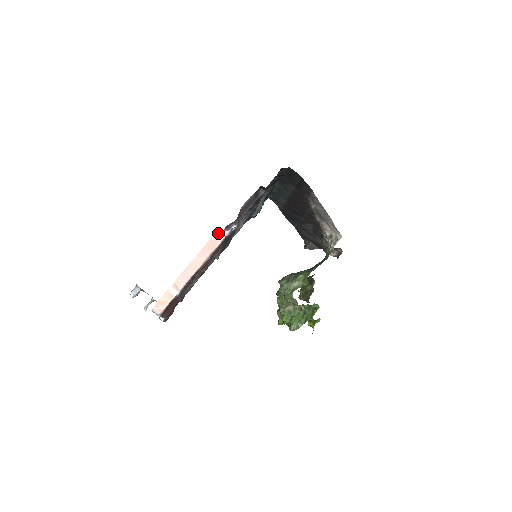
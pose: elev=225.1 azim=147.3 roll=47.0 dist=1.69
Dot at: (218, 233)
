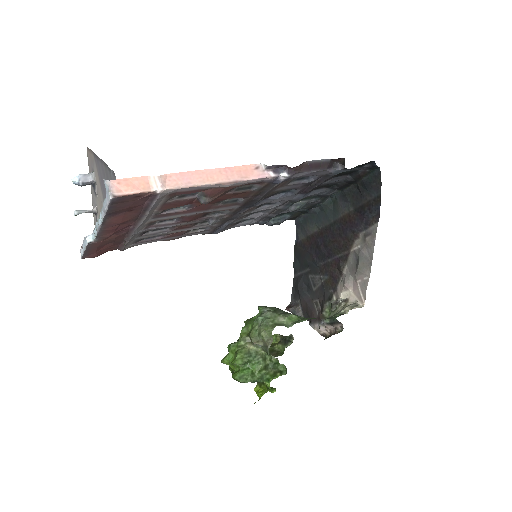
Dot at: (260, 167)
